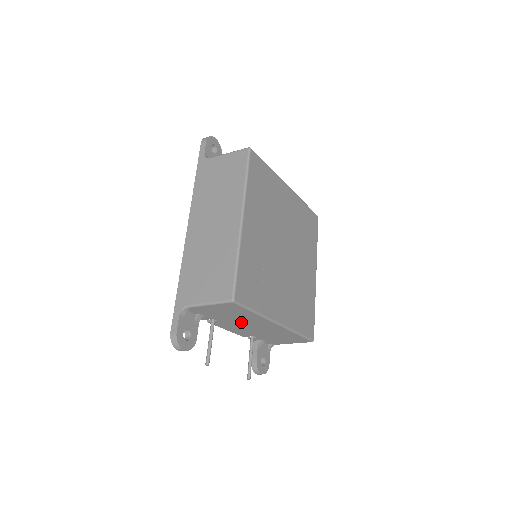
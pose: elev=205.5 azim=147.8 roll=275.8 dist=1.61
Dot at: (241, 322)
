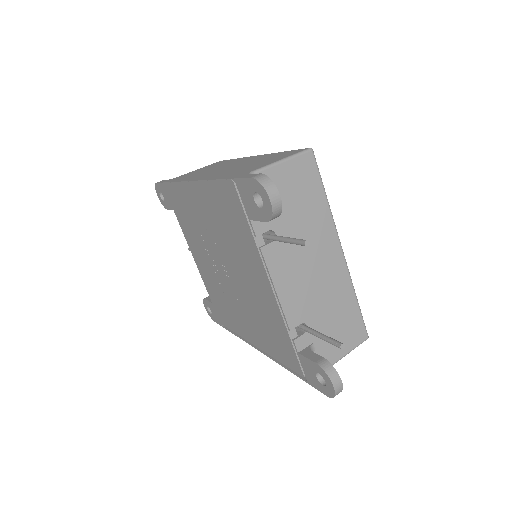
Dot at: occluded
